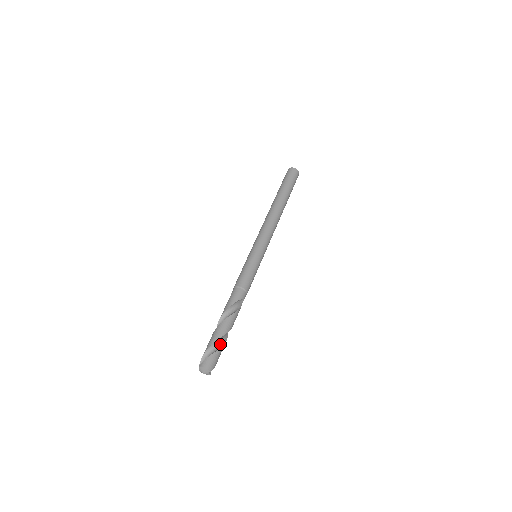
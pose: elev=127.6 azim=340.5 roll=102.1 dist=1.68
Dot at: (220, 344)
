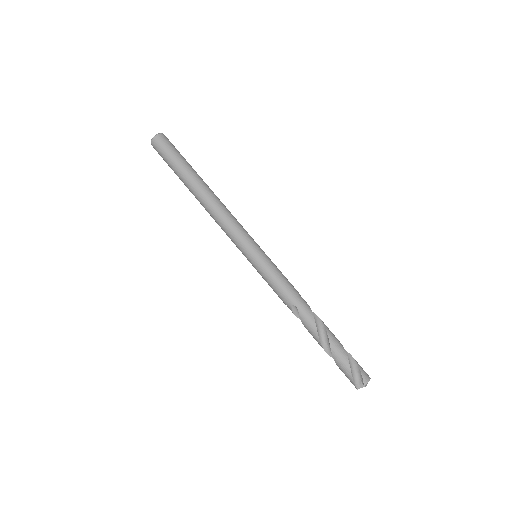
Dot at: occluded
